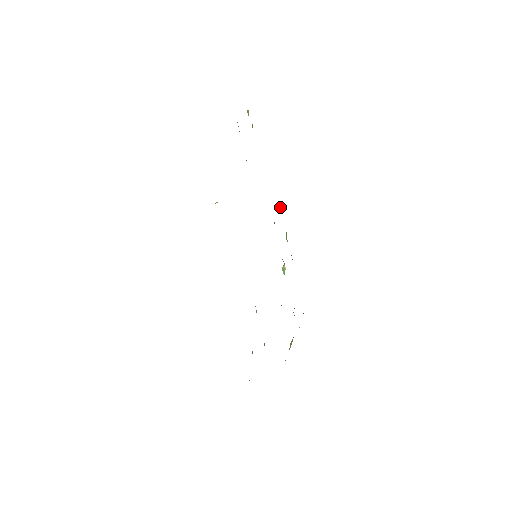
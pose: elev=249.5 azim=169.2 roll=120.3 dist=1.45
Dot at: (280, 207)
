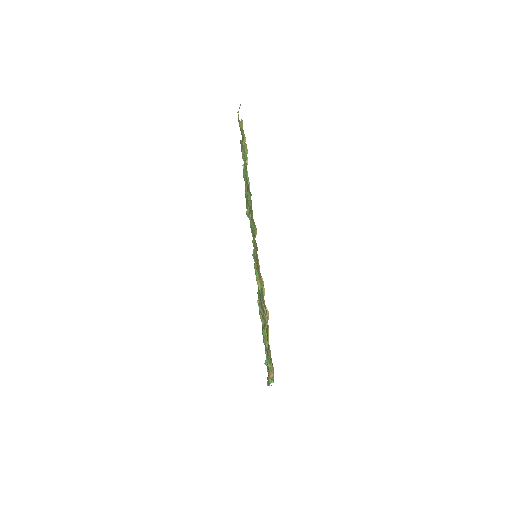
Dot at: (253, 252)
